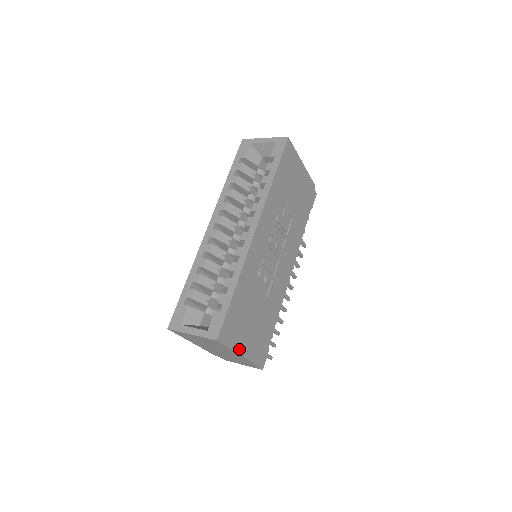
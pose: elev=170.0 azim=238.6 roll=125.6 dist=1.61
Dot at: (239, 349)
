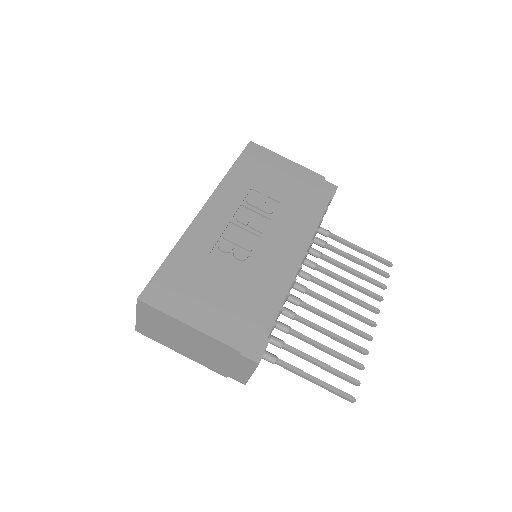
Dot at: (186, 319)
